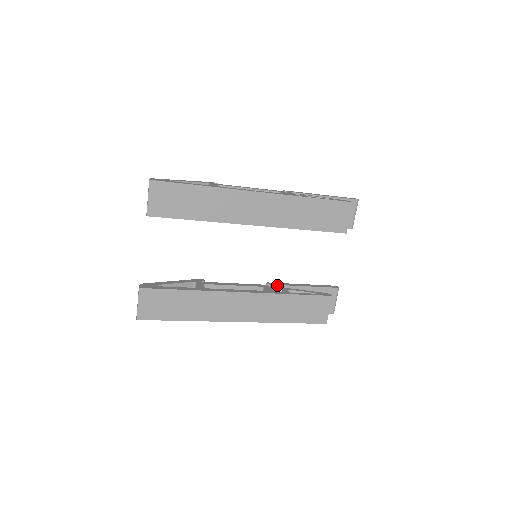
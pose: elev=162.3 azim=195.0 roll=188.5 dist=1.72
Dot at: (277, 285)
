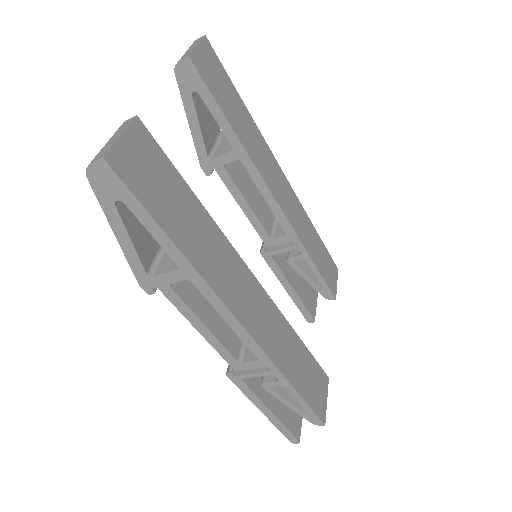
Dot at: occluded
